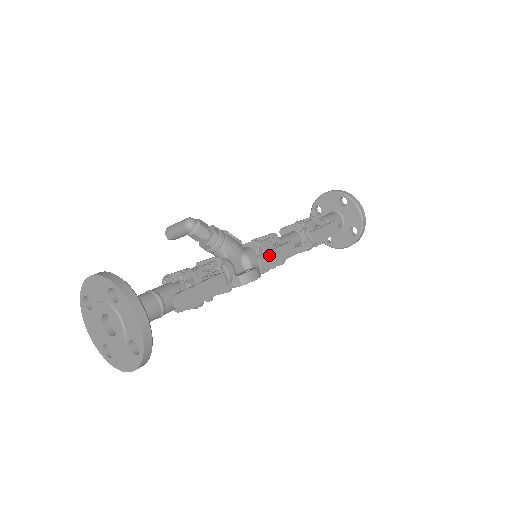
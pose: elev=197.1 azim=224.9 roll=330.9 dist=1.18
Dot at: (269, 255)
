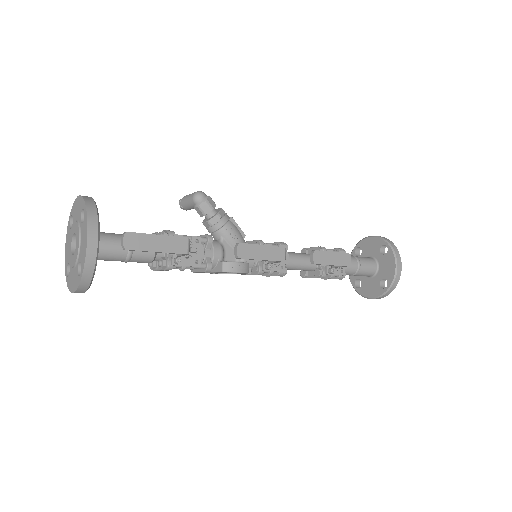
Dot at: (250, 247)
